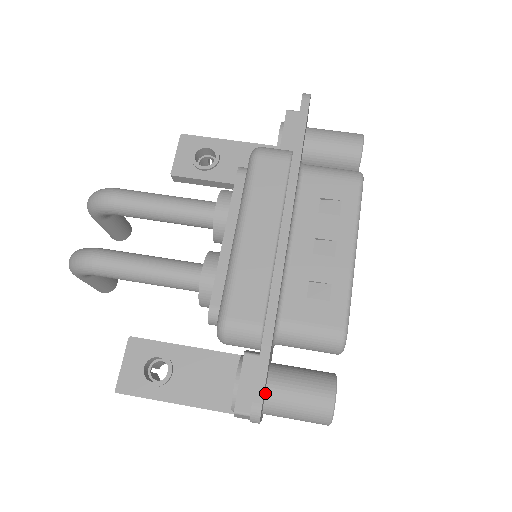
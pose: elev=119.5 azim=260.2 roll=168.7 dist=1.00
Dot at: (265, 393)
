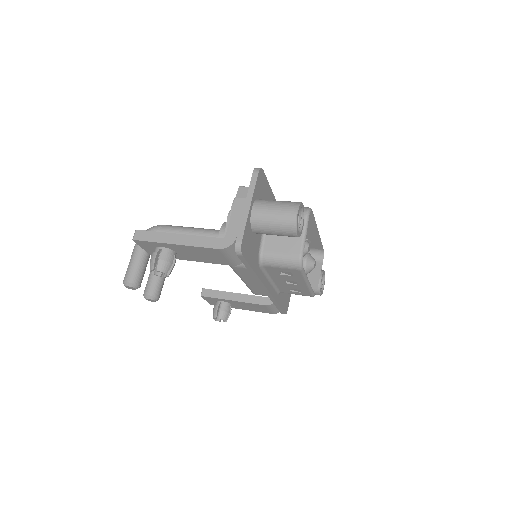
Dot at: occluded
